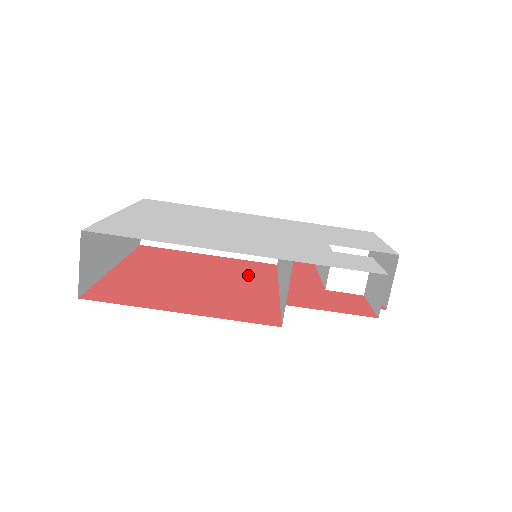
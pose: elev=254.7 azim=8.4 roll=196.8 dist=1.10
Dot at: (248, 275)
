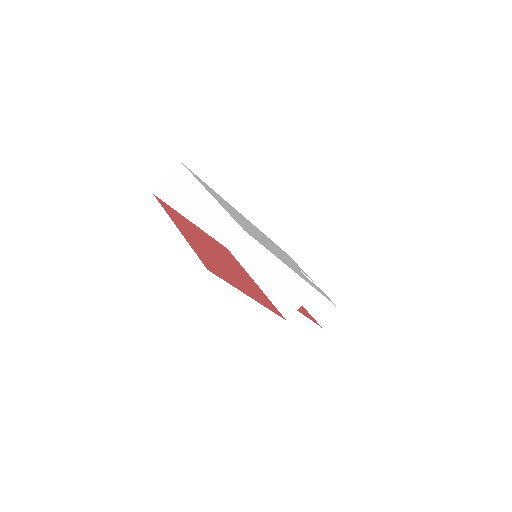
Dot at: (231, 259)
